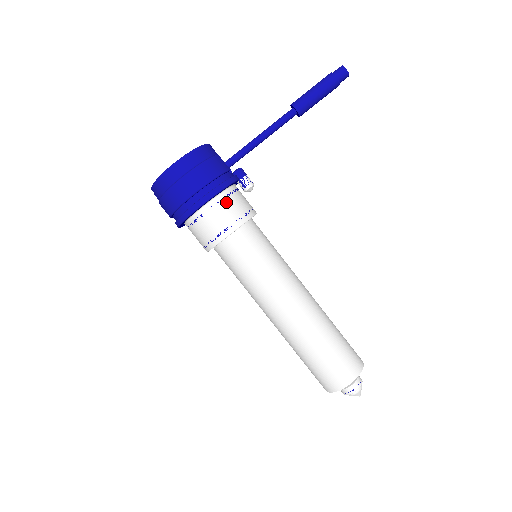
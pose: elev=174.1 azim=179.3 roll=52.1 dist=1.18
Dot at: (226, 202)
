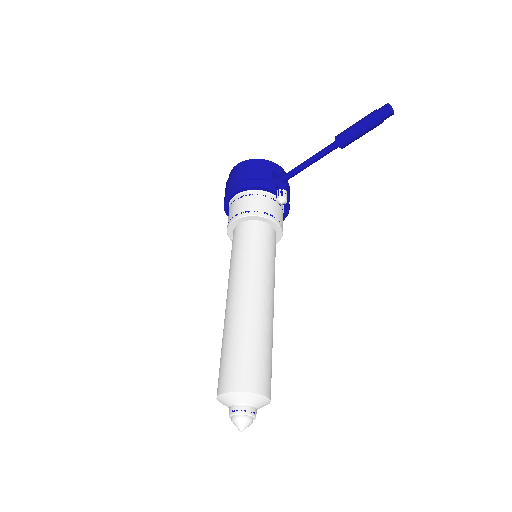
Dot at: (248, 198)
